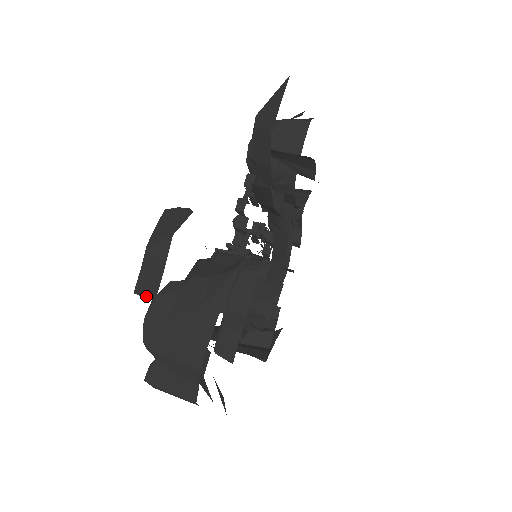
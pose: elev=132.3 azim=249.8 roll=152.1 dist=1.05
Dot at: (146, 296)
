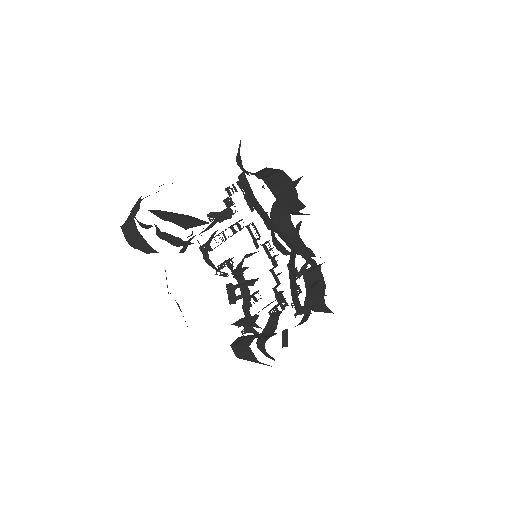
Dot at: occluded
